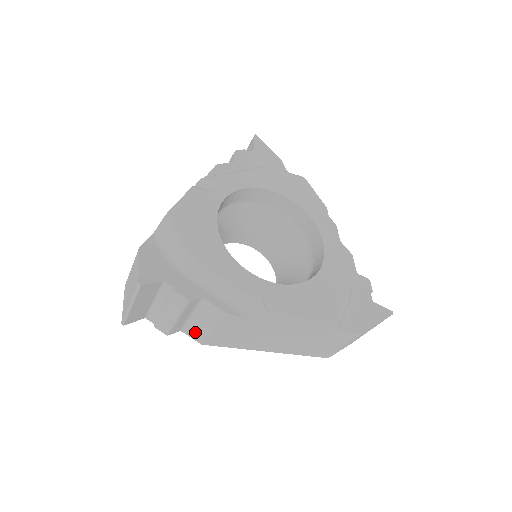
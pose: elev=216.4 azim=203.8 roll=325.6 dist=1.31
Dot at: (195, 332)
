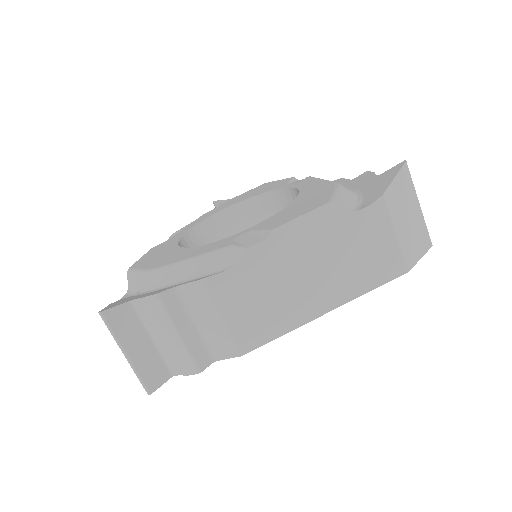
Dot at: (221, 345)
